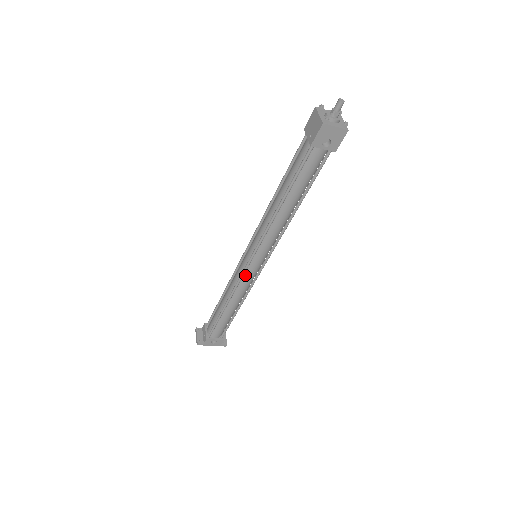
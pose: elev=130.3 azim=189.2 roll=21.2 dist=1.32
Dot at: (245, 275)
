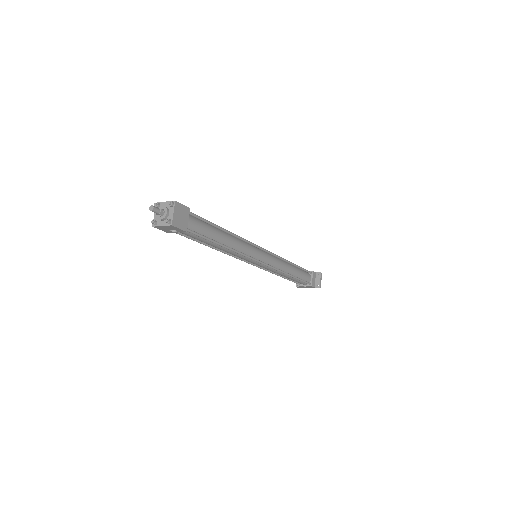
Dot at: occluded
